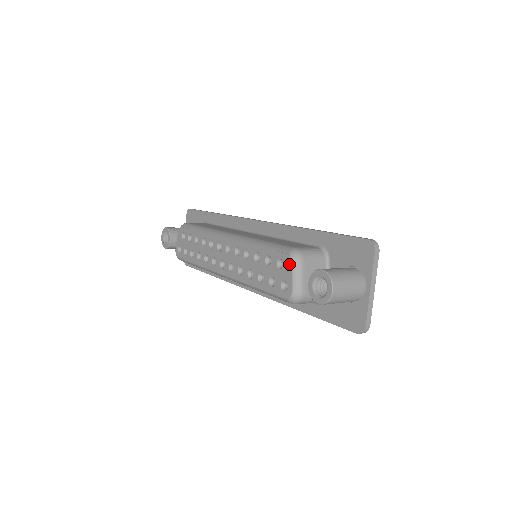
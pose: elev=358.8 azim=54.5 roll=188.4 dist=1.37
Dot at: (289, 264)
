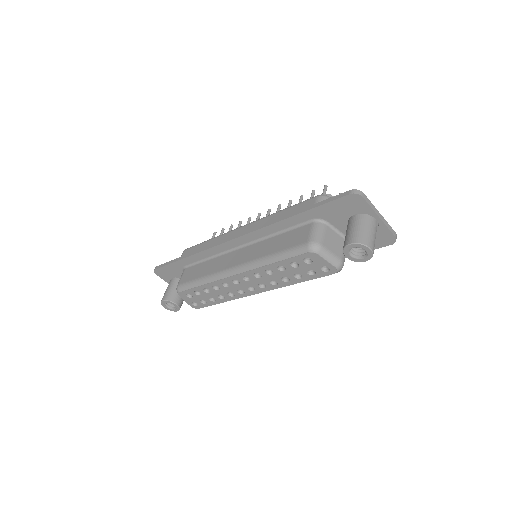
Dot at: (317, 257)
